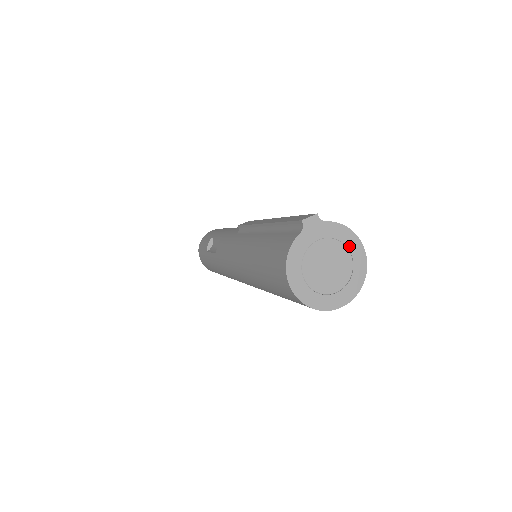
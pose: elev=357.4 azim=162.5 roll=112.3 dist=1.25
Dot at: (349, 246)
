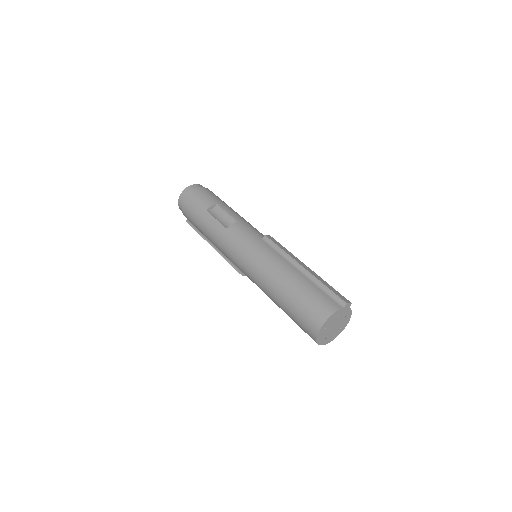
Dot at: (345, 322)
